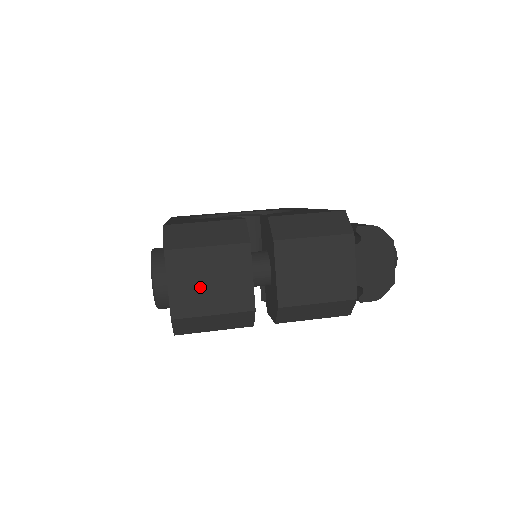
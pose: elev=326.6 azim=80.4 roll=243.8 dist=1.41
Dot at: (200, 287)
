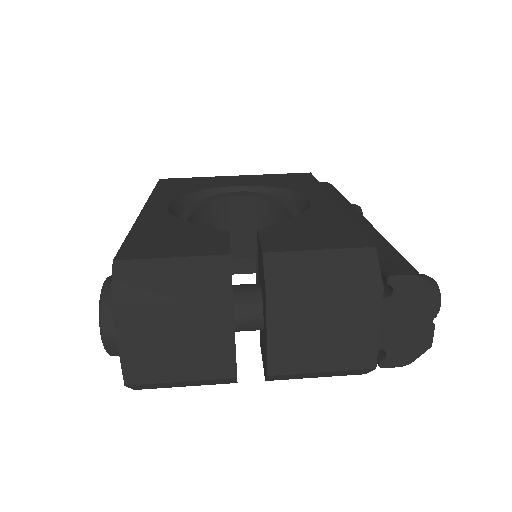
Dot at: (162, 350)
